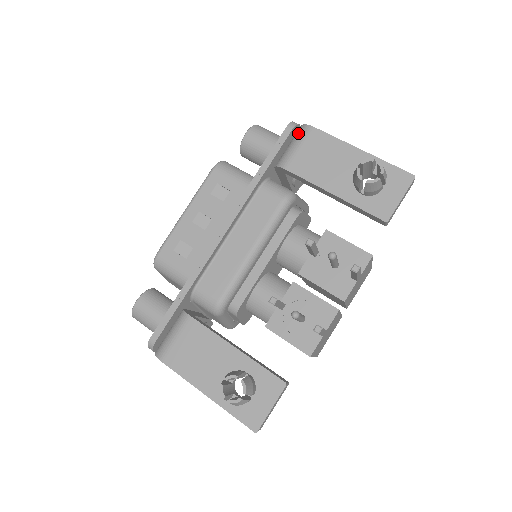
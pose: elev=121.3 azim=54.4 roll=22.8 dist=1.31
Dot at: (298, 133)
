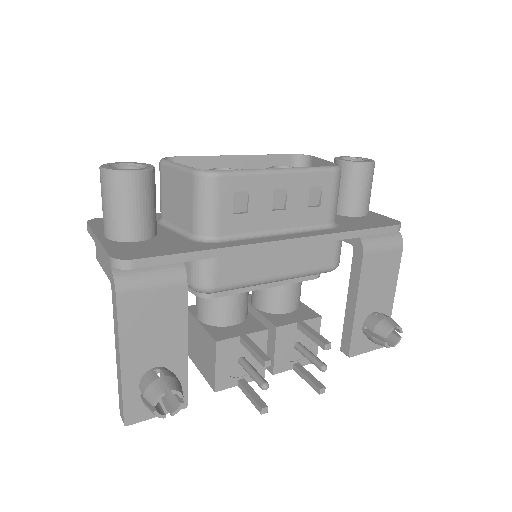
Dot at: (393, 236)
